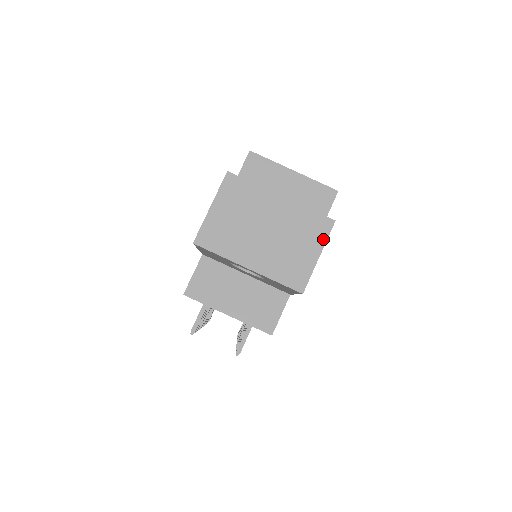
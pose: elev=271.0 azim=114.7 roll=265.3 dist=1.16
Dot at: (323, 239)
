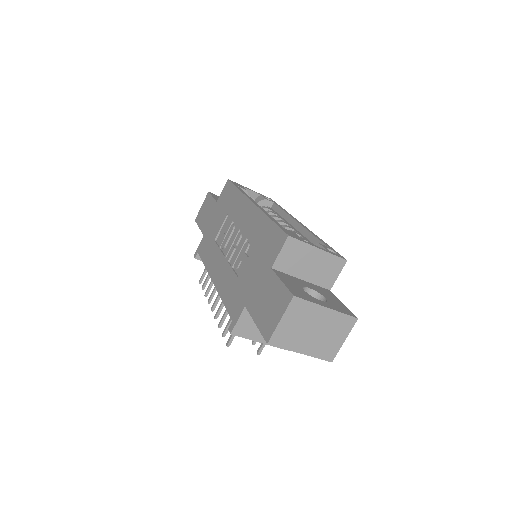
Dot at: (349, 330)
